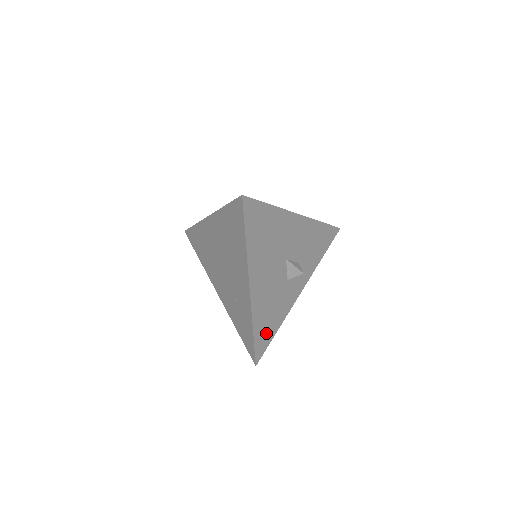
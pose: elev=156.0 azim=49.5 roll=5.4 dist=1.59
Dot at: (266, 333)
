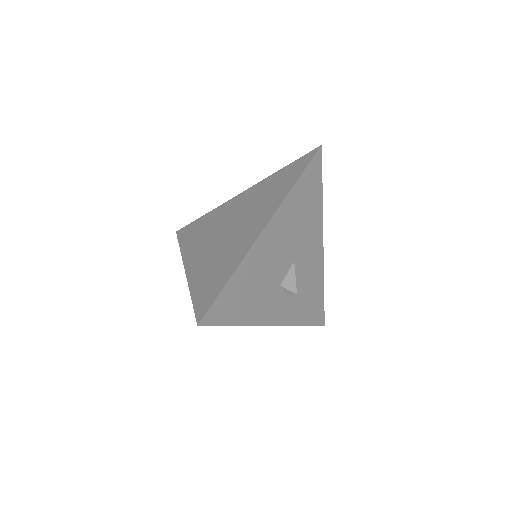
Dot at: (232, 305)
